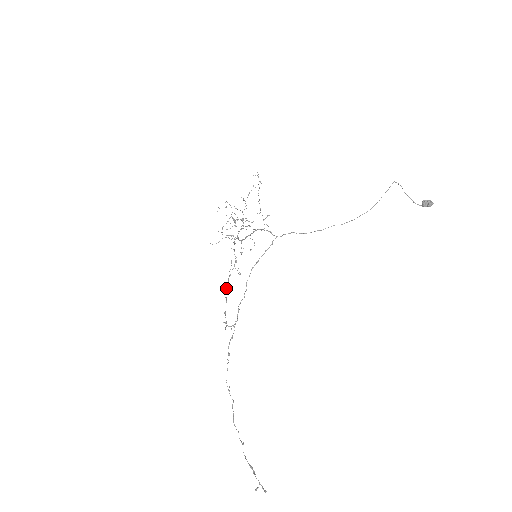
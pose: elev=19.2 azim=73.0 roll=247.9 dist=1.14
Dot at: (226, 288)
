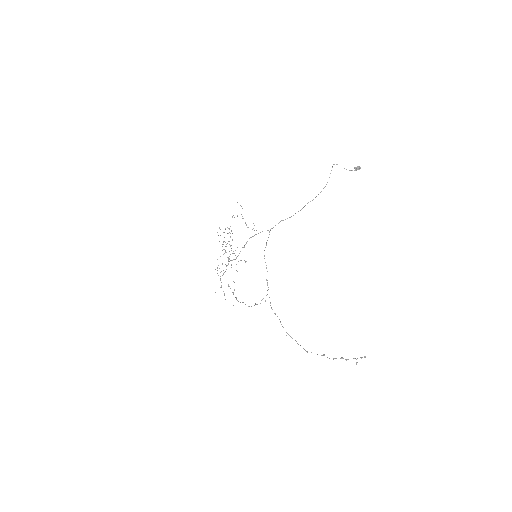
Dot at: (236, 299)
